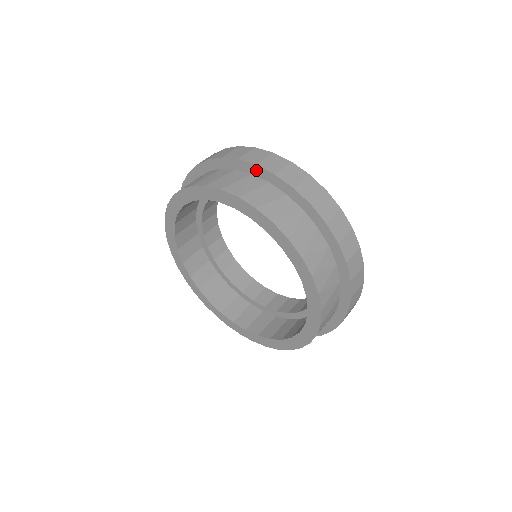
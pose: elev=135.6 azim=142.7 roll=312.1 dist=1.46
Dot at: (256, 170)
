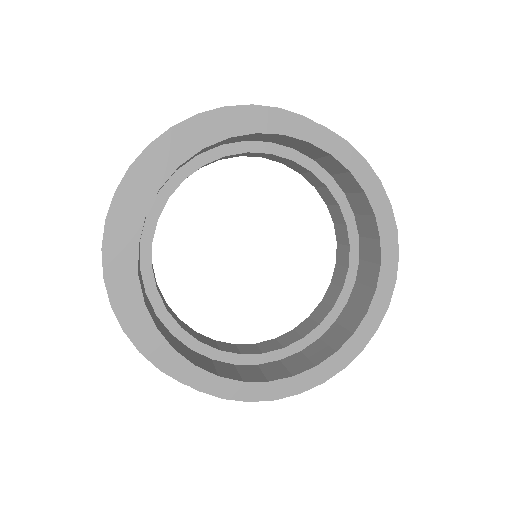
Dot at: occluded
